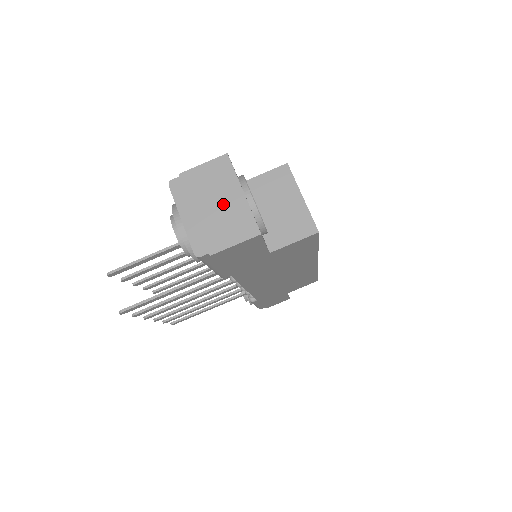
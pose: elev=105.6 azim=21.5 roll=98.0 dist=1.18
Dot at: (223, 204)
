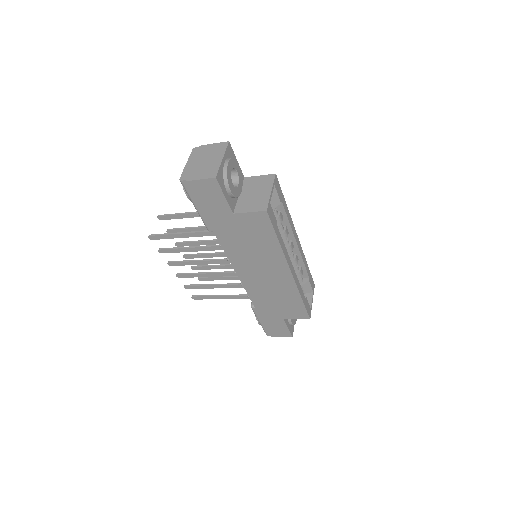
Dot at: (209, 161)
